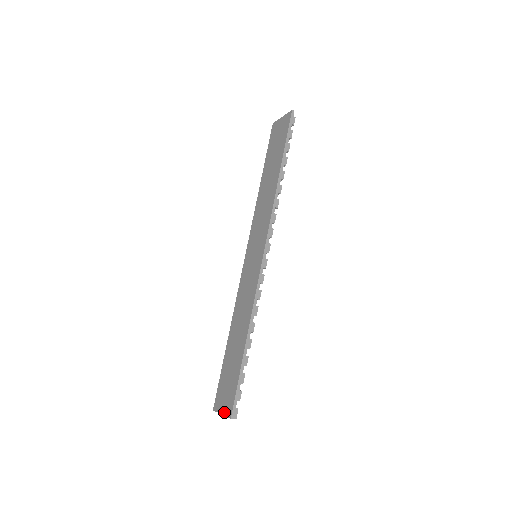
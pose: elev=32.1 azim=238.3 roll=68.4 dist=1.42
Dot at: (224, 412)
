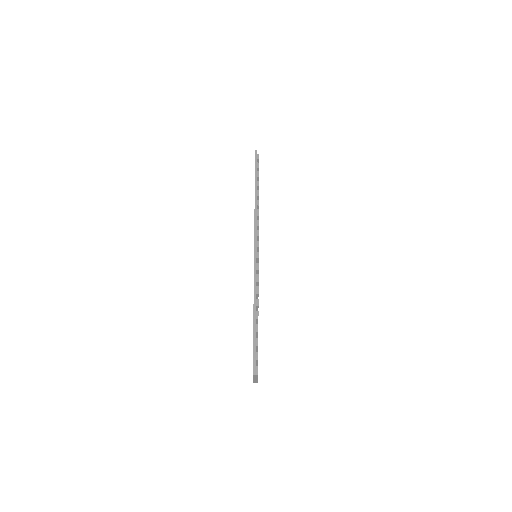
Dot at: occluded
